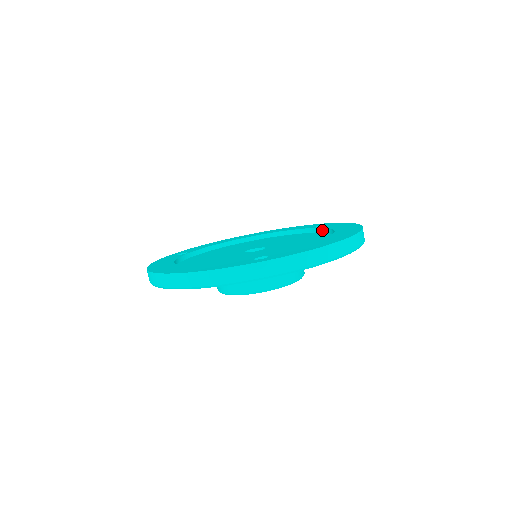
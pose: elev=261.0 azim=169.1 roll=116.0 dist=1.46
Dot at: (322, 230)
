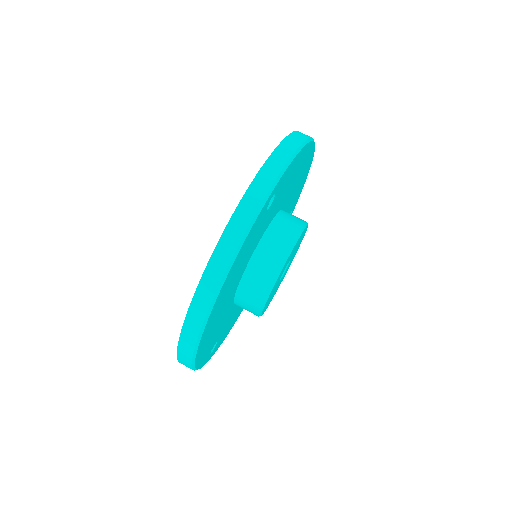
Dot at: occluded
